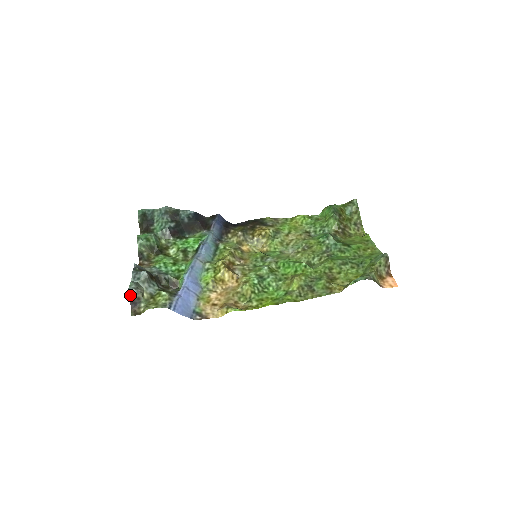
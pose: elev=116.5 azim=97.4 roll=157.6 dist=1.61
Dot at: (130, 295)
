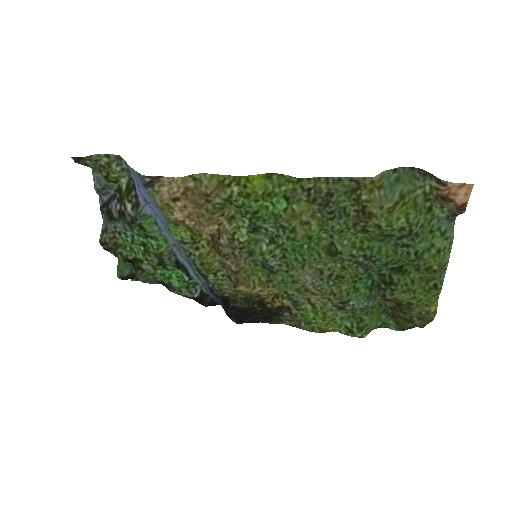
Dot at: occluded
